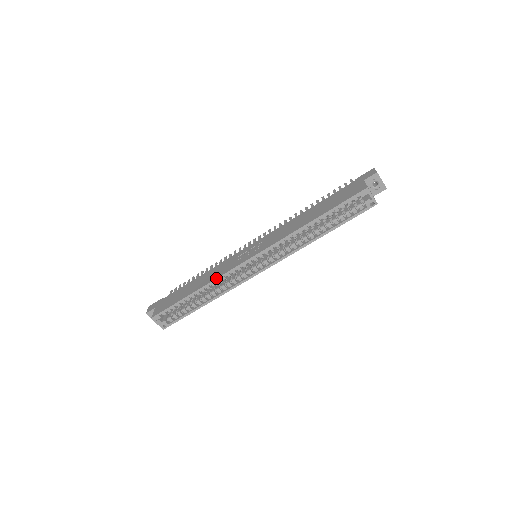
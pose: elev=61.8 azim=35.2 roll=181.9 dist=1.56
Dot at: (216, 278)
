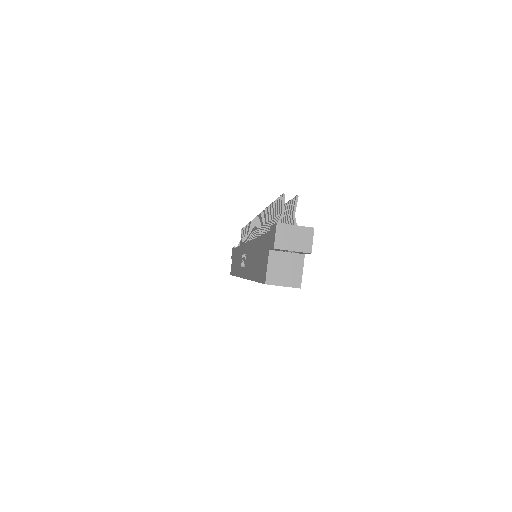
Dot at: (236, 276)
